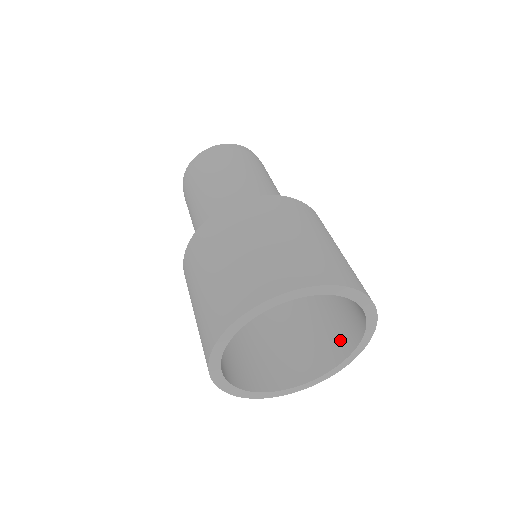
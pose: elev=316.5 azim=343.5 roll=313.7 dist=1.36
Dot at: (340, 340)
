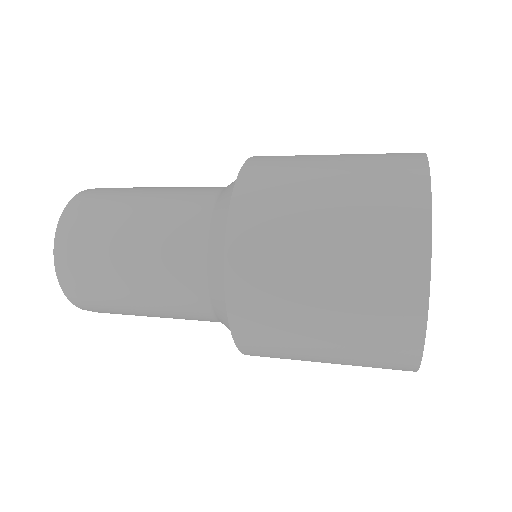
Dot at: occluded
